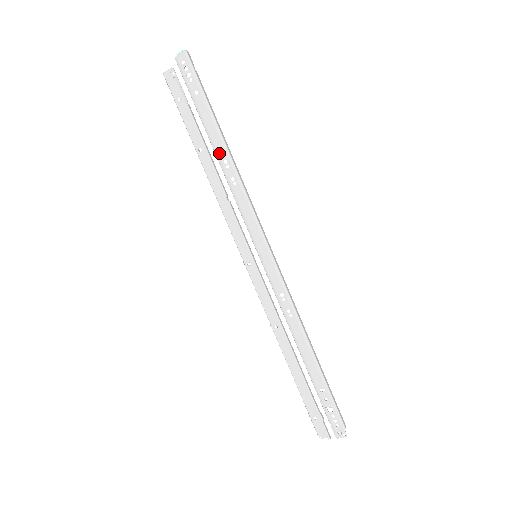
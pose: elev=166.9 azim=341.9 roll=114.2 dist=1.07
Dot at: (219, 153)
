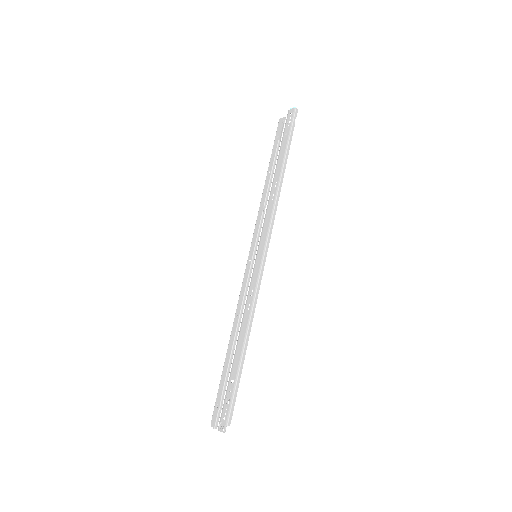
Dot at: (276, 176)
